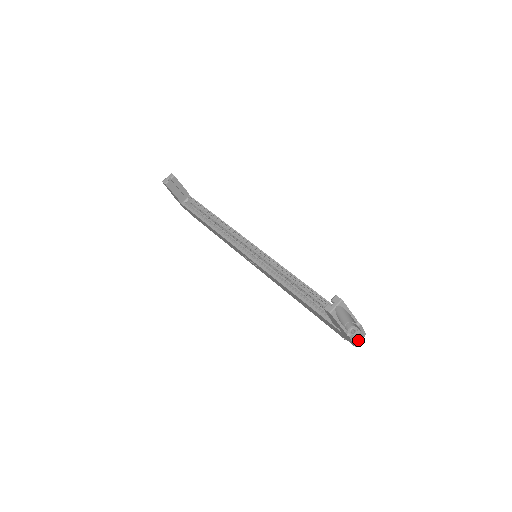
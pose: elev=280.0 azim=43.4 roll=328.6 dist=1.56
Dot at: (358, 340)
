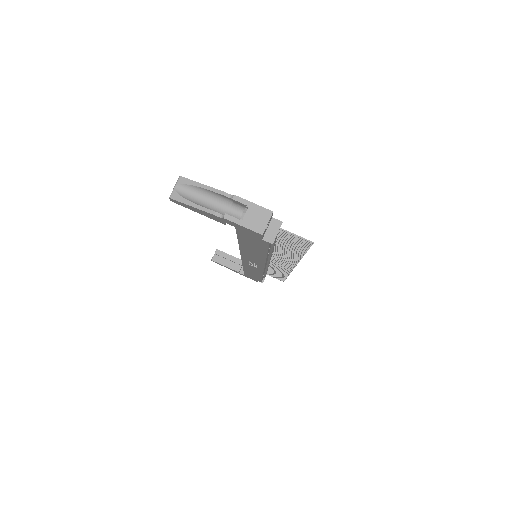
Dot at: (259, 223)
